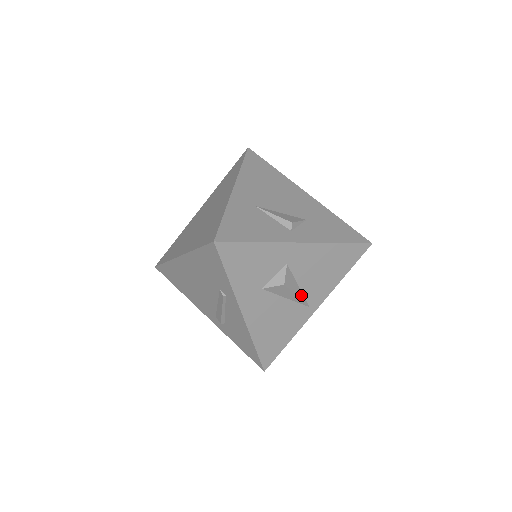
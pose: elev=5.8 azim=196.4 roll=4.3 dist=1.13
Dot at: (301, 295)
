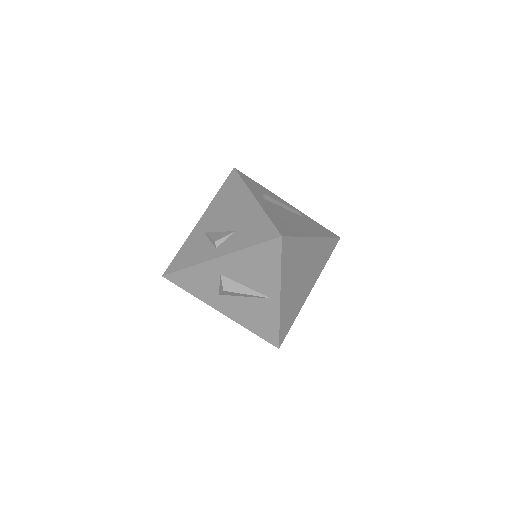
Dot at: (253, 292)
